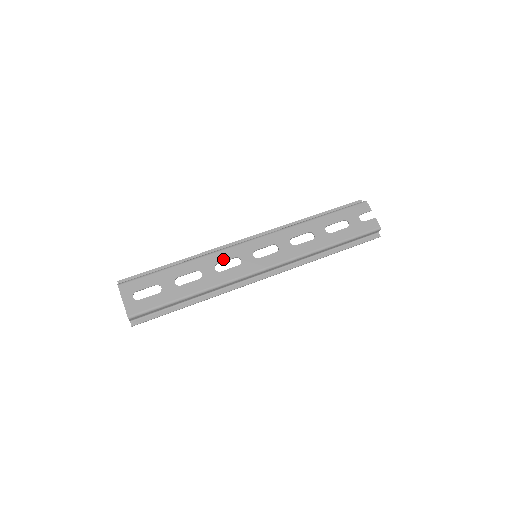
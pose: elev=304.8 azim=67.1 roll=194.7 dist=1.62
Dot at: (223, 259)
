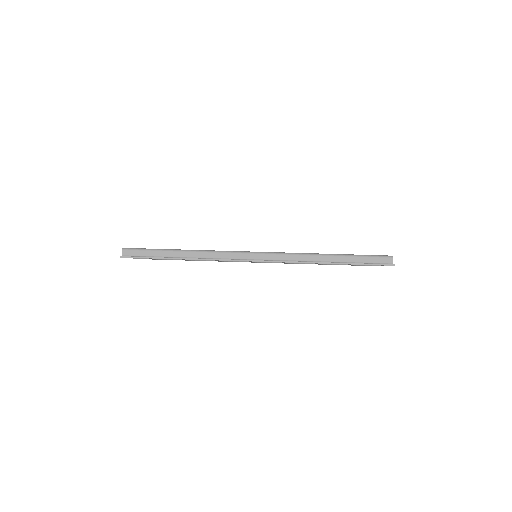
Dot at: occluded
